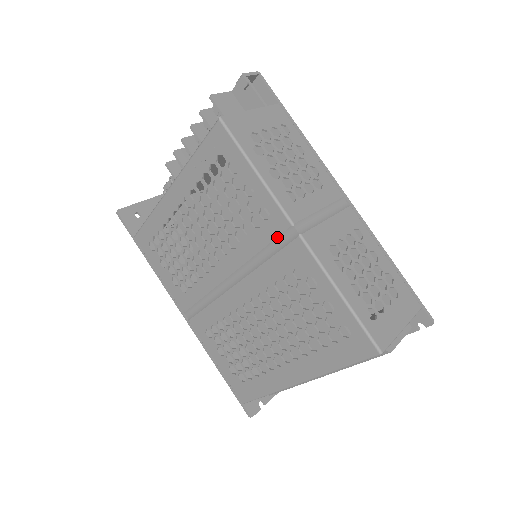
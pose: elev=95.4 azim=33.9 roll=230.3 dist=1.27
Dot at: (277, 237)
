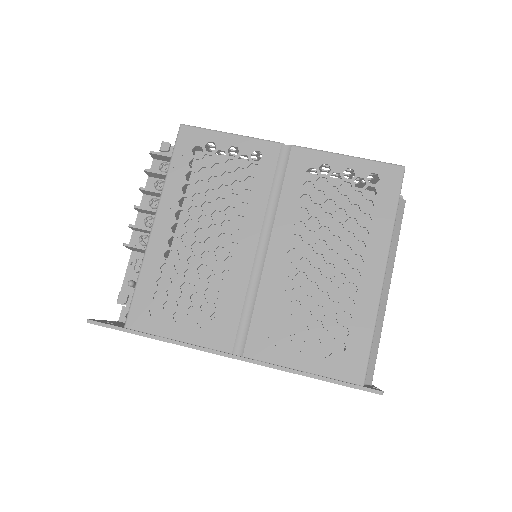
Dot at: (277, 163)
